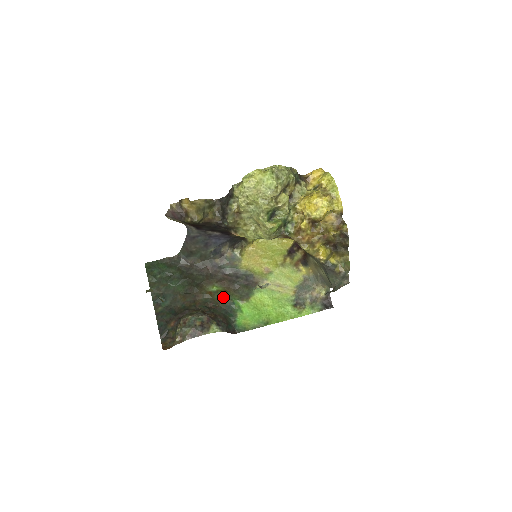
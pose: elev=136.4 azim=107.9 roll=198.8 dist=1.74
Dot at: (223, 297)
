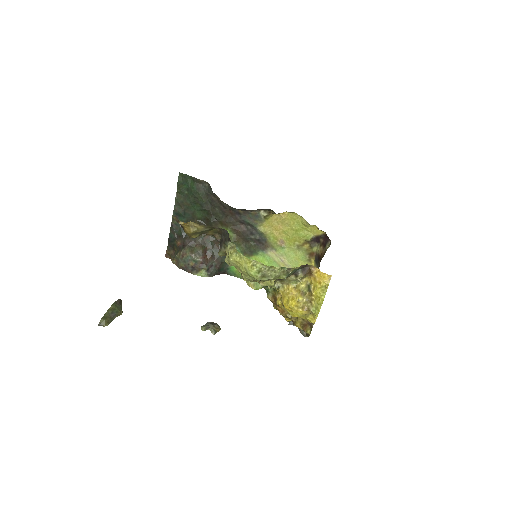
Dot at: occluded
